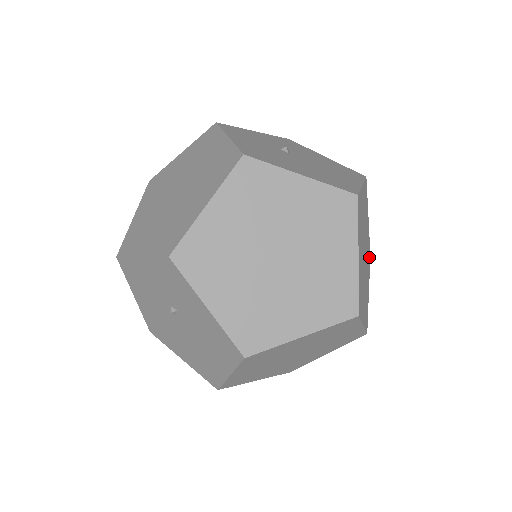
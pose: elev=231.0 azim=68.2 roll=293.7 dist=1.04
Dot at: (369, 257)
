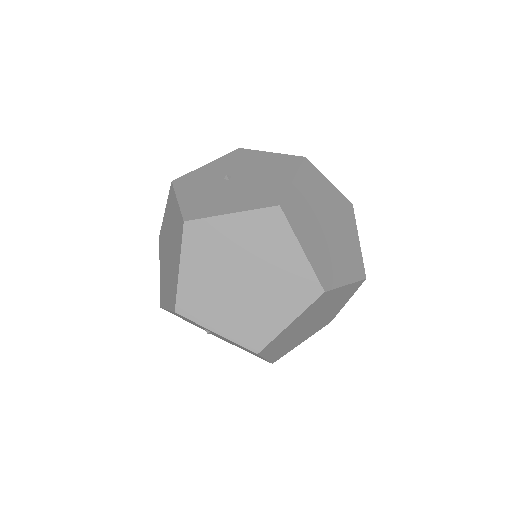
Dot at: (348, 210)
